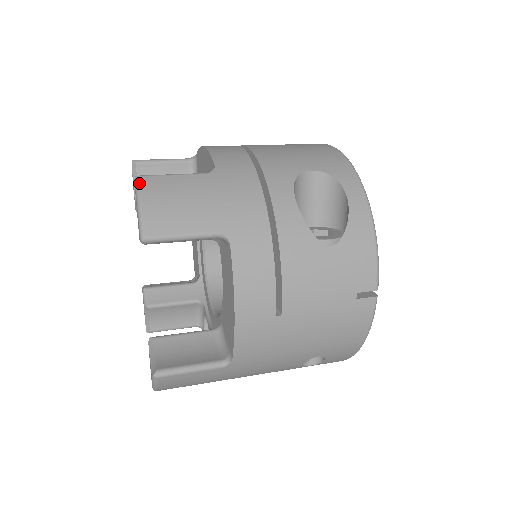
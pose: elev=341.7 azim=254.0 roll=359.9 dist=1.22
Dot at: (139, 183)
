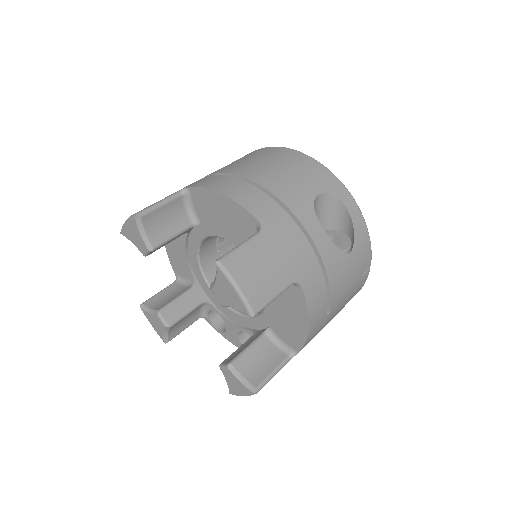
Dot at: (226, 269)
